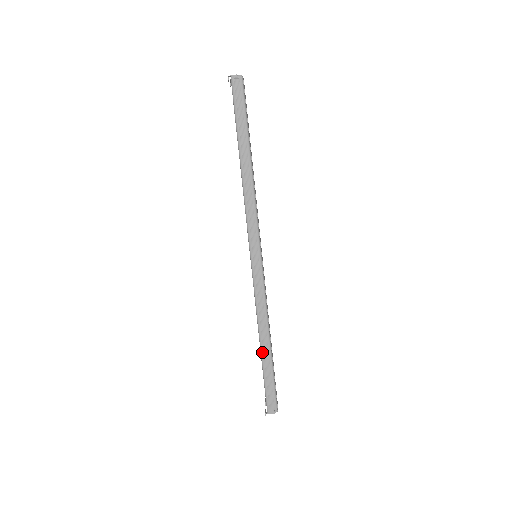
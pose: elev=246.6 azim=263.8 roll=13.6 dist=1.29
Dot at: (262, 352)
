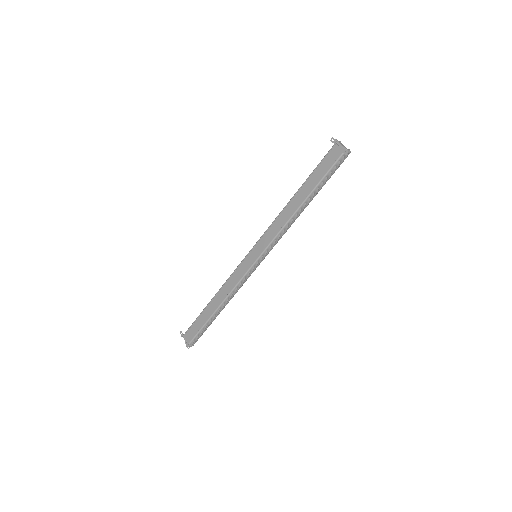
Dot at: (215, 313)
